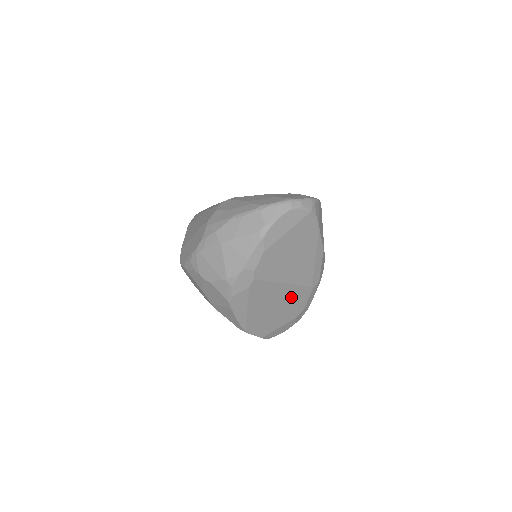
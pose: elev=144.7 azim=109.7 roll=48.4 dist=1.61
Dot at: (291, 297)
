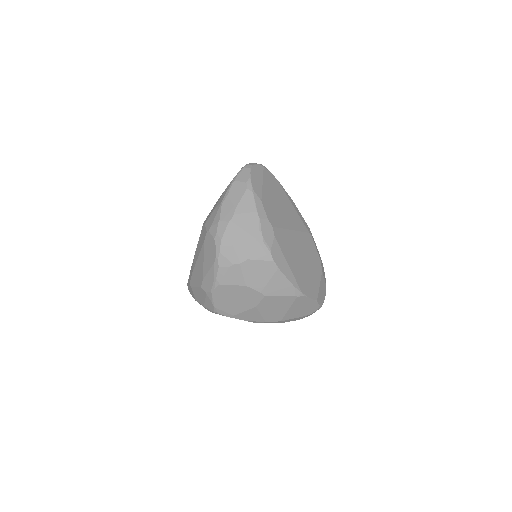
Dot at: (305, 247)
